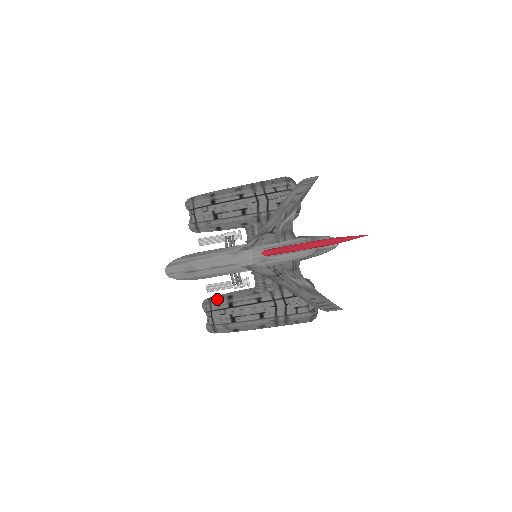
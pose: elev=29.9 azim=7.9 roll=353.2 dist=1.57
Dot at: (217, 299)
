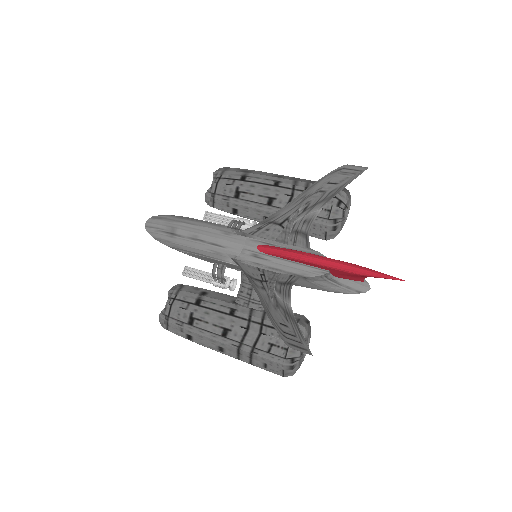
Dot at: (189, 289)
